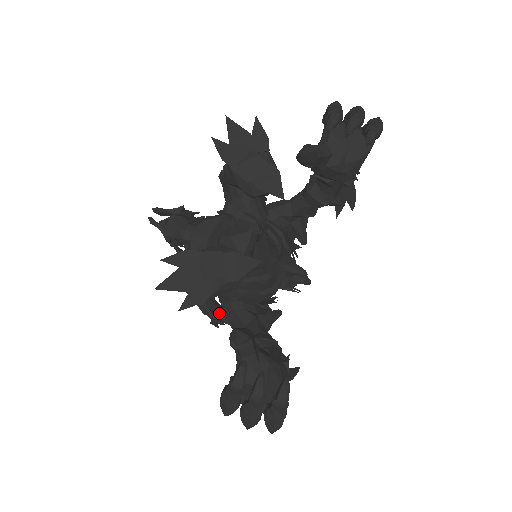
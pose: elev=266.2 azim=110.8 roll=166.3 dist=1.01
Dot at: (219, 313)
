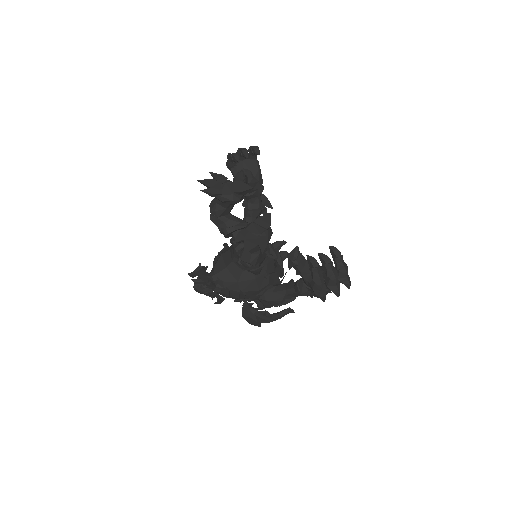
Dot at: occluded
